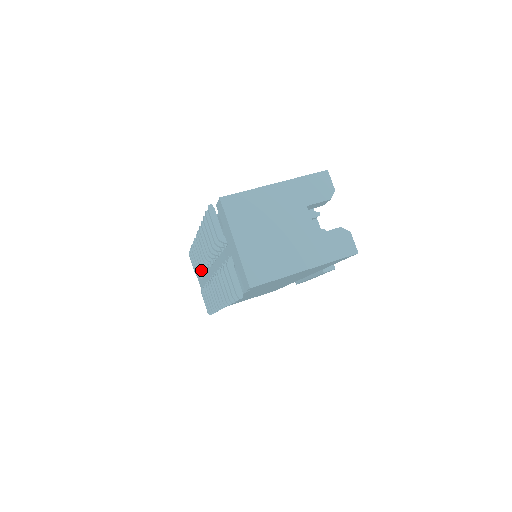
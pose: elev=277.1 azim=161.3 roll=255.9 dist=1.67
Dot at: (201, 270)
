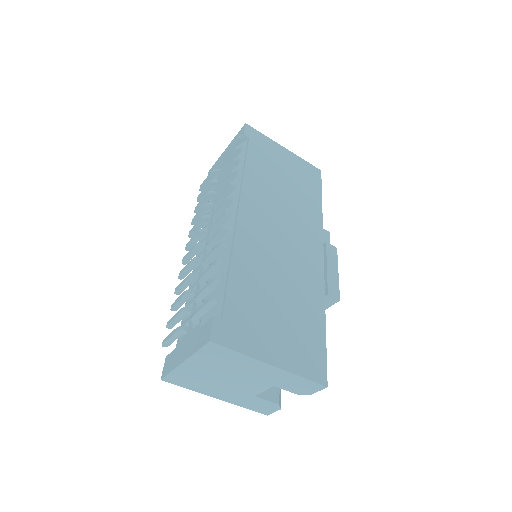
Dot at: (221, 182)
